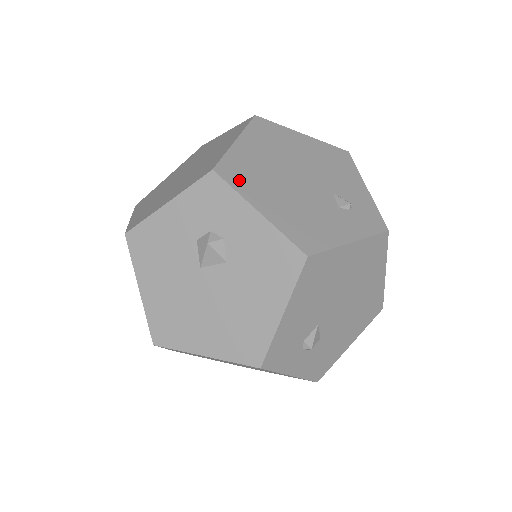
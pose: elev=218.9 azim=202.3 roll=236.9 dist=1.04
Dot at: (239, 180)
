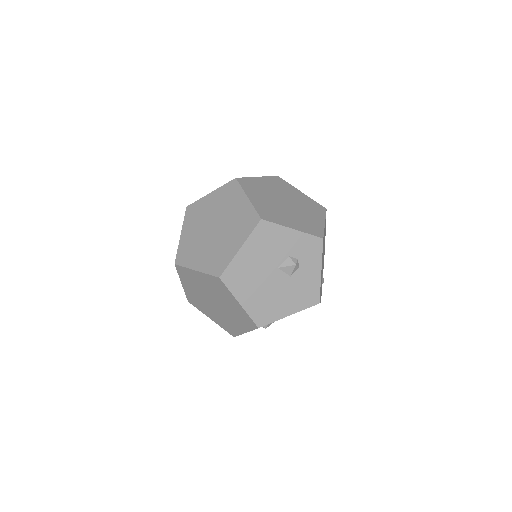
Dot at: occluded
